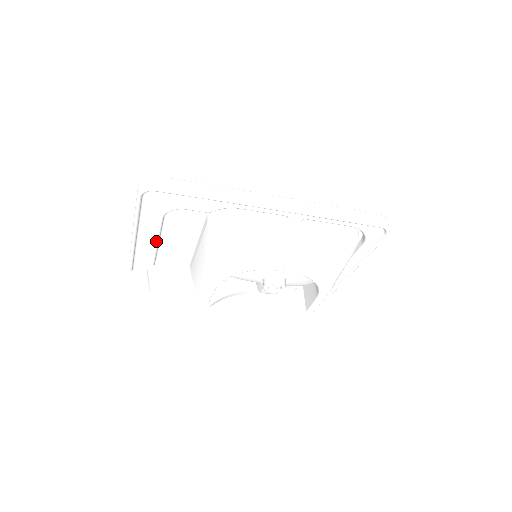
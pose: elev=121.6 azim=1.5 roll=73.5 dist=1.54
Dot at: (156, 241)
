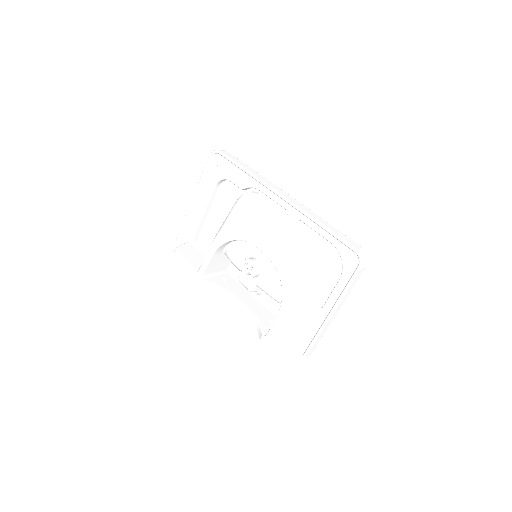
Dot at: (203, 211)
